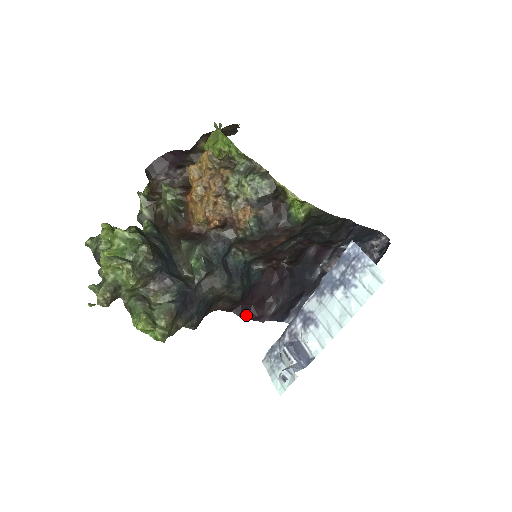
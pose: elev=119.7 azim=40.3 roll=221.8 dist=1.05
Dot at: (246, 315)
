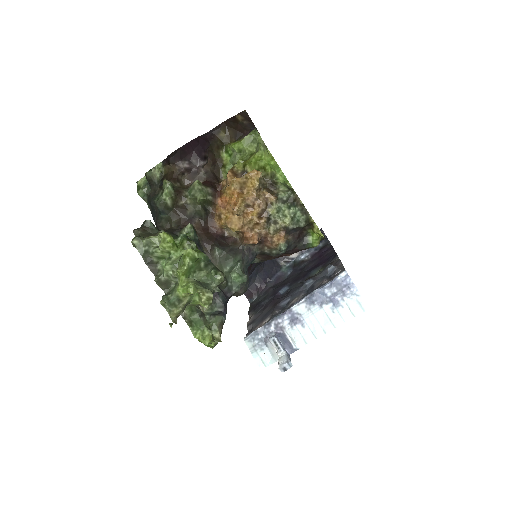
Dot at: occluded
